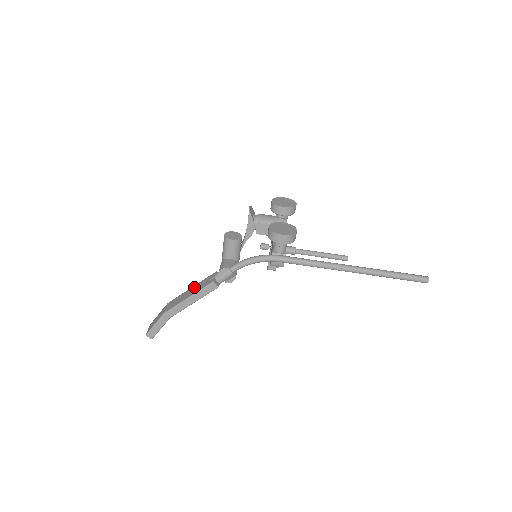
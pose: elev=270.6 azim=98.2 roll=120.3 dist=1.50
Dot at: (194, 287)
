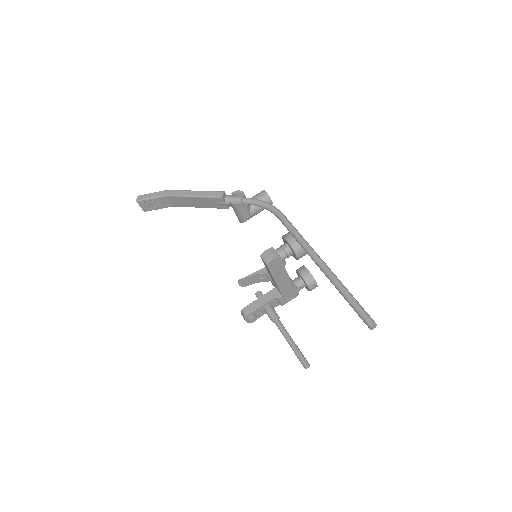
Dot at: occluded
